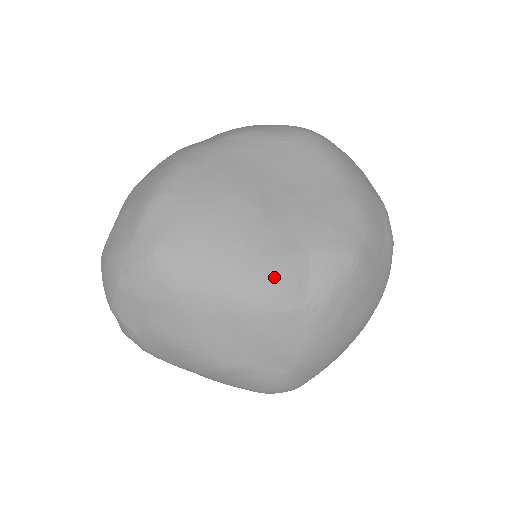
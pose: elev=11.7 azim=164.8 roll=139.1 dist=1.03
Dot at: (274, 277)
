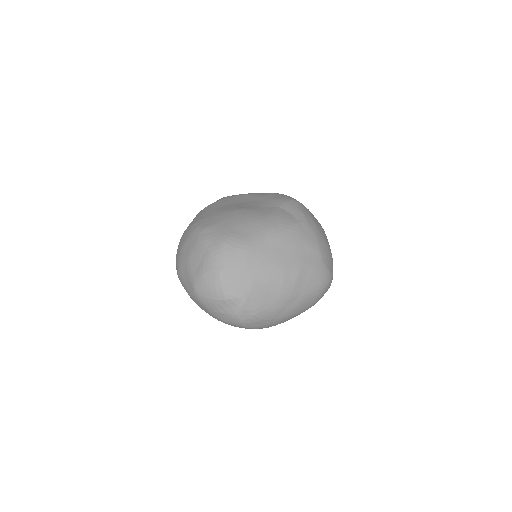
Dot at: (277, 218)
